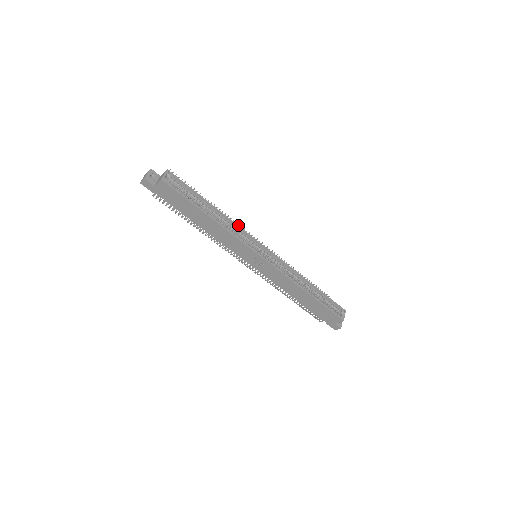
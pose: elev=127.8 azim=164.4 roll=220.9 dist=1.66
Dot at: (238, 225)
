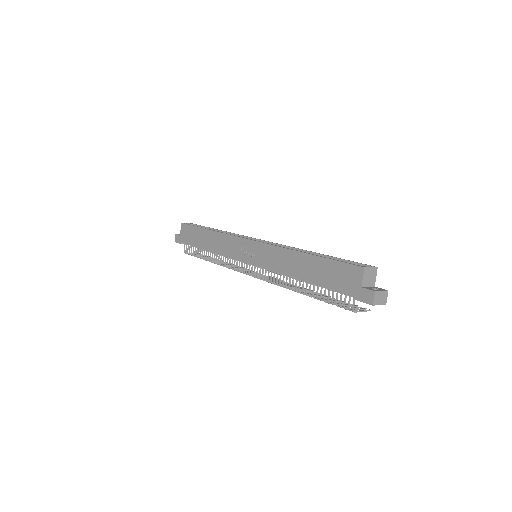
Dot at: (237, 234)
